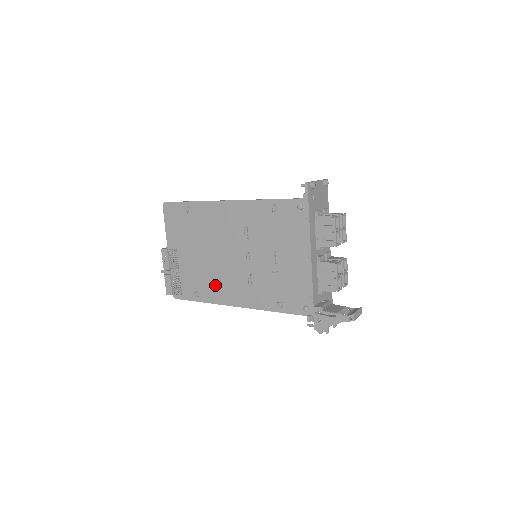
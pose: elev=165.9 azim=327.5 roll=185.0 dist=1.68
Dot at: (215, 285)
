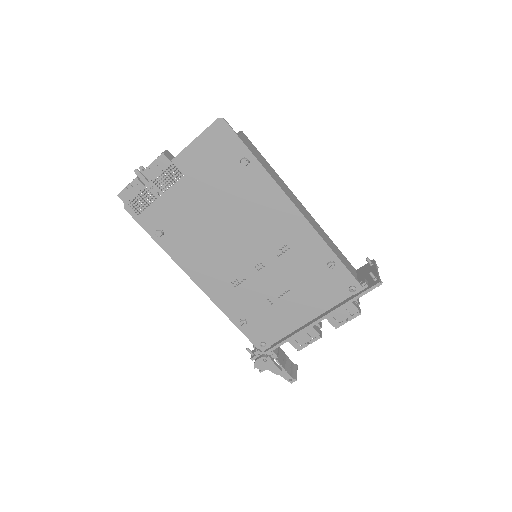
Dot at: (193, 249)
